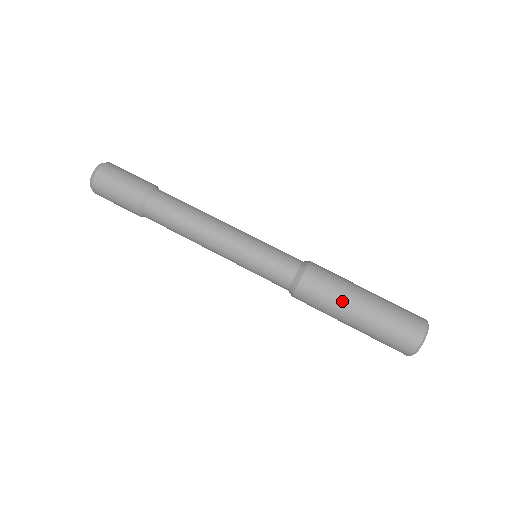
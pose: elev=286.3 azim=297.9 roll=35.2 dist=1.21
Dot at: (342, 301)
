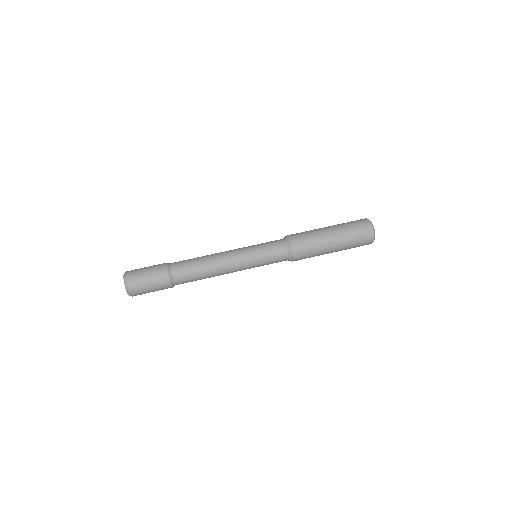
Dot at: (318, 233)
